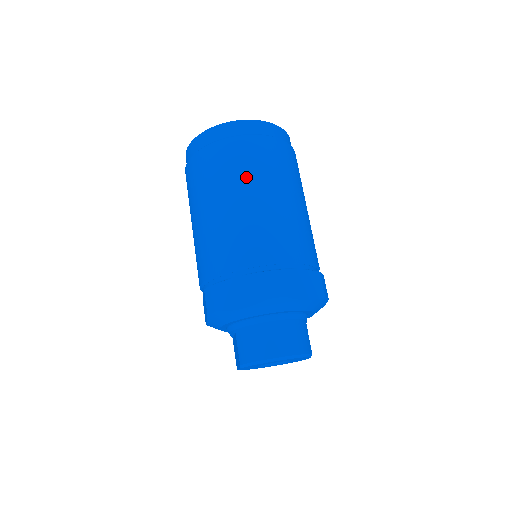
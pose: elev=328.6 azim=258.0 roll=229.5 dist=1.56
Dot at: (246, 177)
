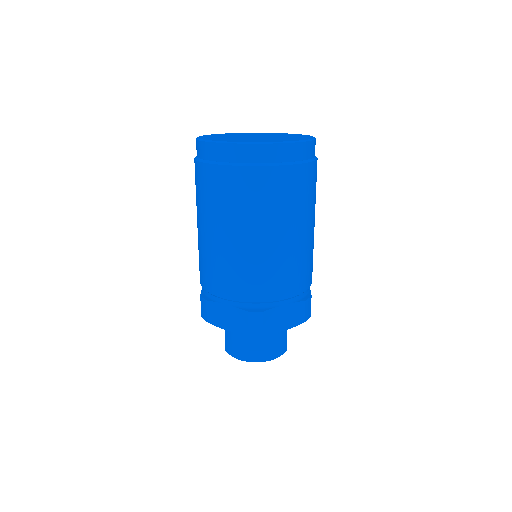
Dot at: (246, 216)
